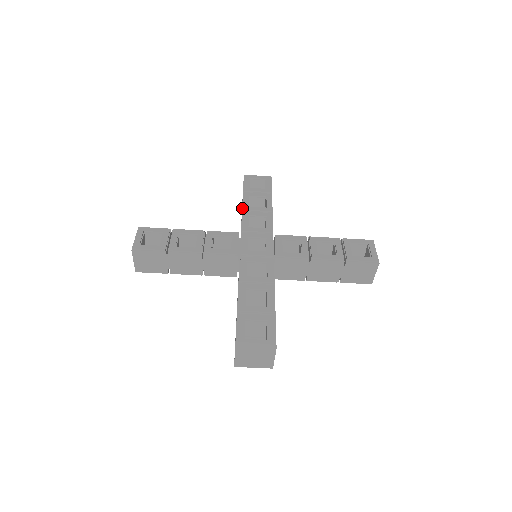
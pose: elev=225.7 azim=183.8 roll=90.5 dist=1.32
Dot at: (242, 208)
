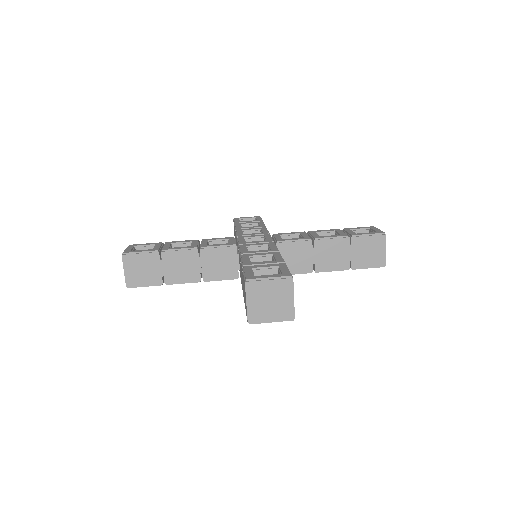
Dot at: (235, 229)
